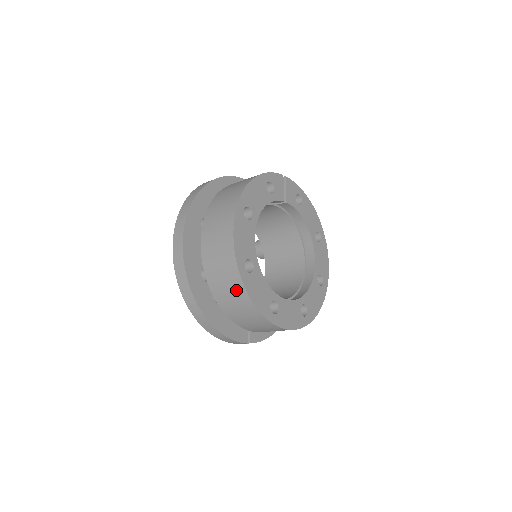
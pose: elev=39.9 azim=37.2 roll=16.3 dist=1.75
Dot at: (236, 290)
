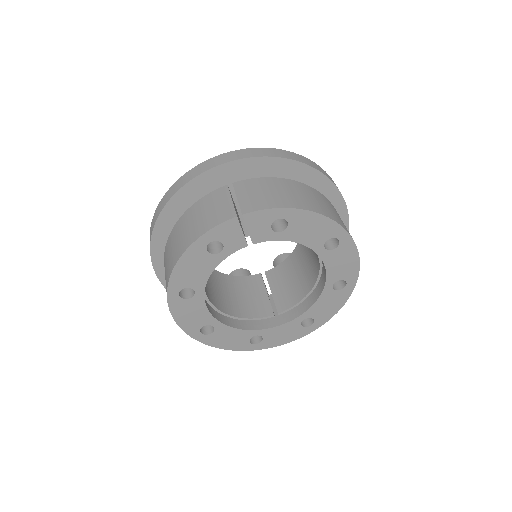
Dot at: occluded
